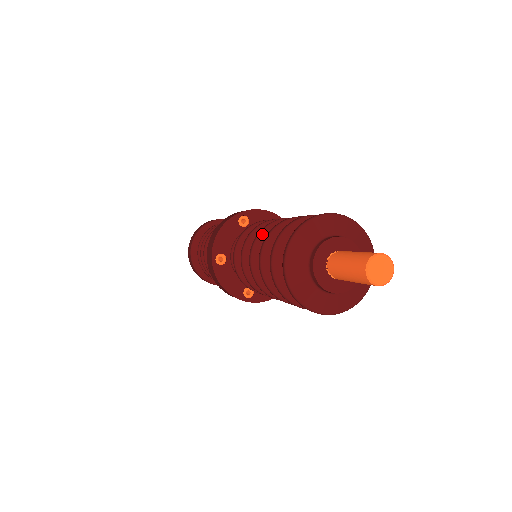
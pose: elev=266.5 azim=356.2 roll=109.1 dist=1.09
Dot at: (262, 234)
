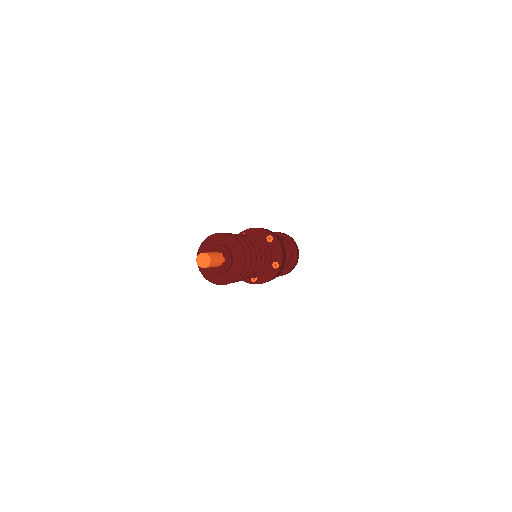
Dot at: occluded
